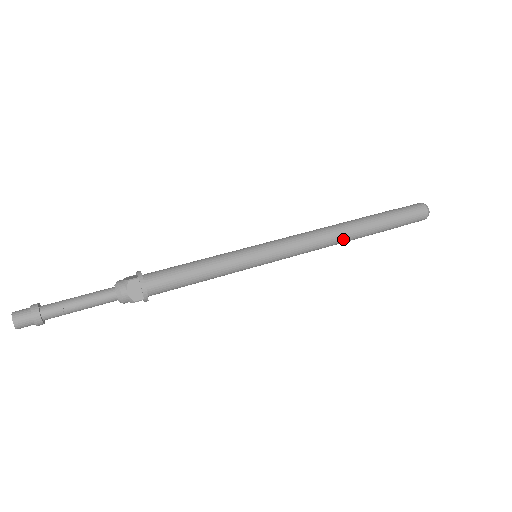
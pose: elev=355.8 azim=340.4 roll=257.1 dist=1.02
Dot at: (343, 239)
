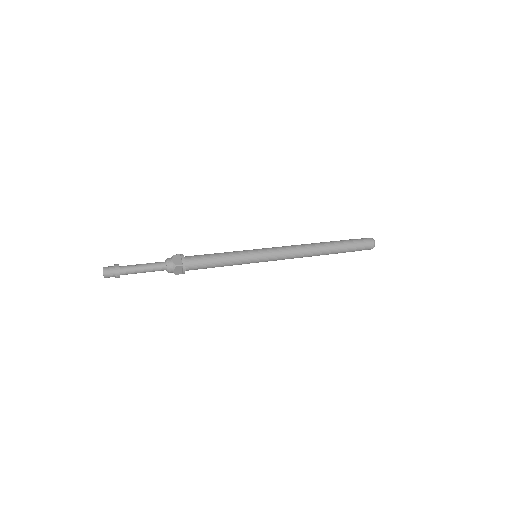
Dot at: (314, 249)
